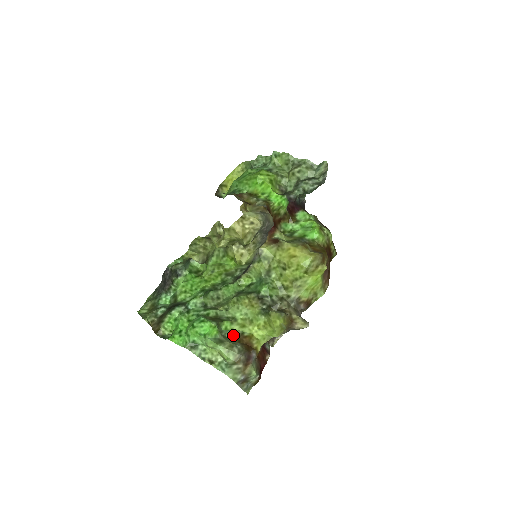
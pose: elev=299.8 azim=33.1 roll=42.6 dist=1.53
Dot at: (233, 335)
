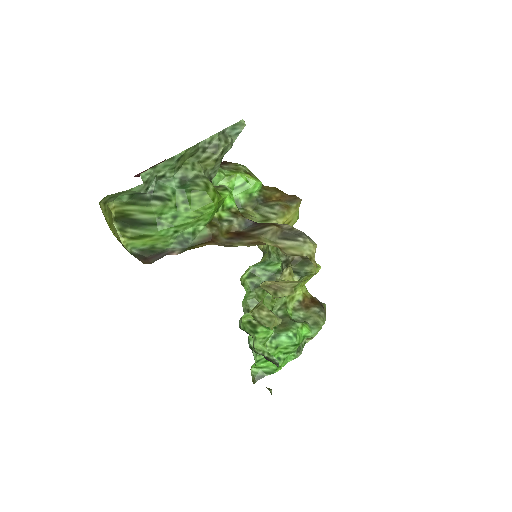
Dot at: (301, 311)
